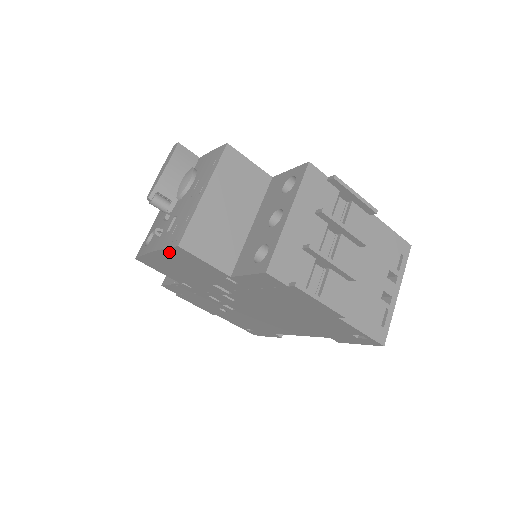
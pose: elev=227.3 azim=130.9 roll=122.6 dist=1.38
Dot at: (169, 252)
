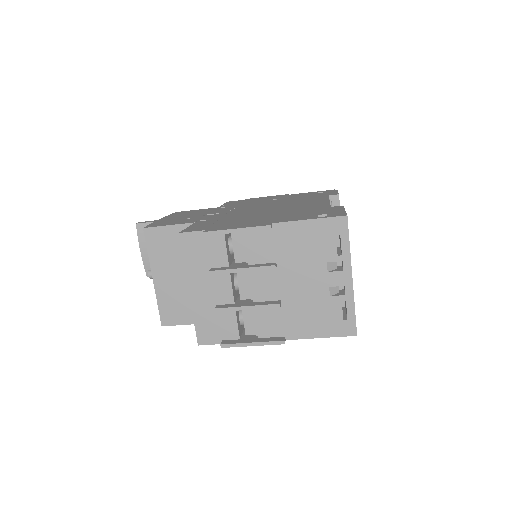
Dot at: occluded
